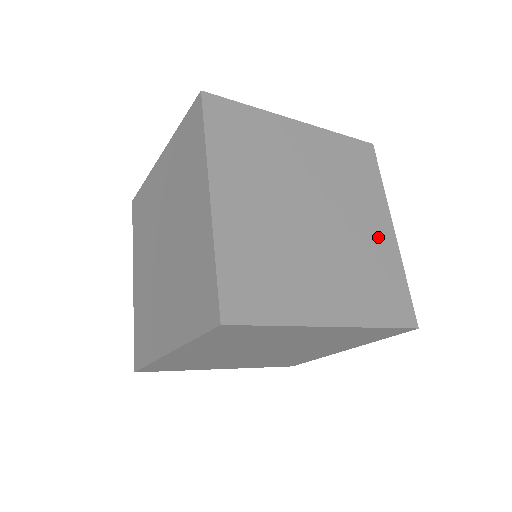
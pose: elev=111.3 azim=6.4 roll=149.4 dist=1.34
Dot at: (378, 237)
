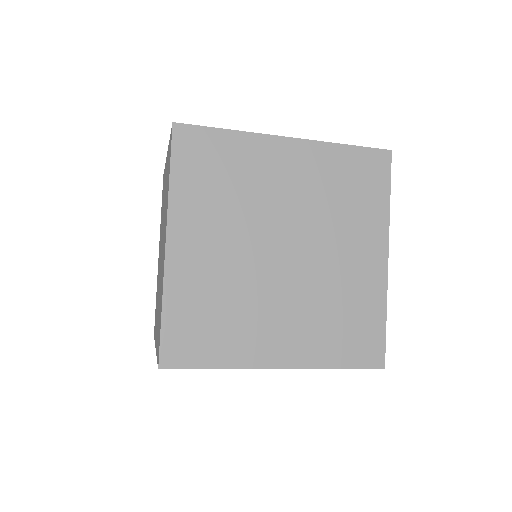
Dot at: (362, 270)
